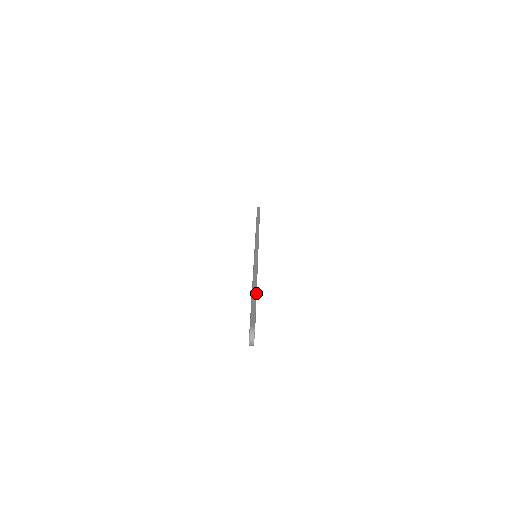
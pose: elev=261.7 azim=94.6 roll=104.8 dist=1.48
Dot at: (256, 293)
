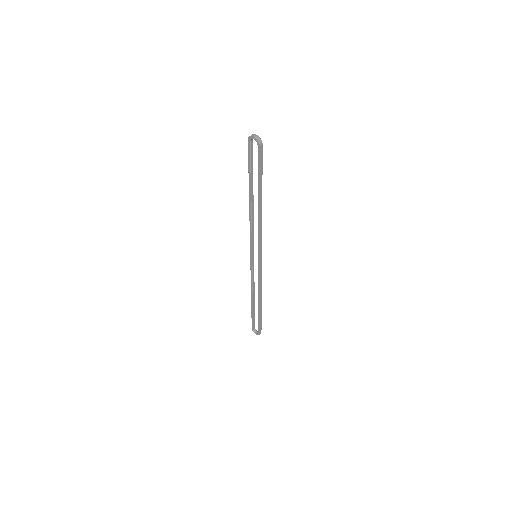
Dot at: (251, 184)
